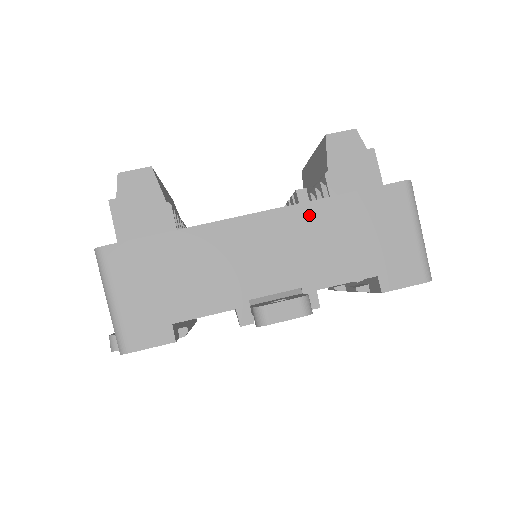
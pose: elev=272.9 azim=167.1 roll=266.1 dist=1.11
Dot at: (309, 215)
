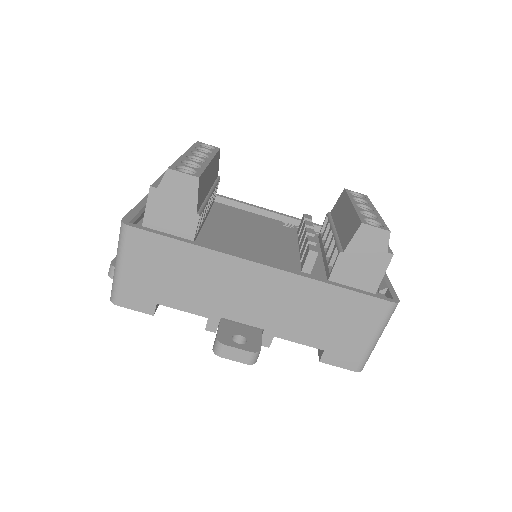
Dot at: (302, 287)
